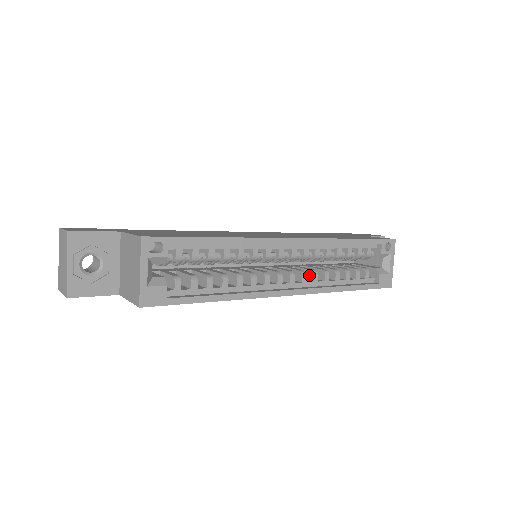
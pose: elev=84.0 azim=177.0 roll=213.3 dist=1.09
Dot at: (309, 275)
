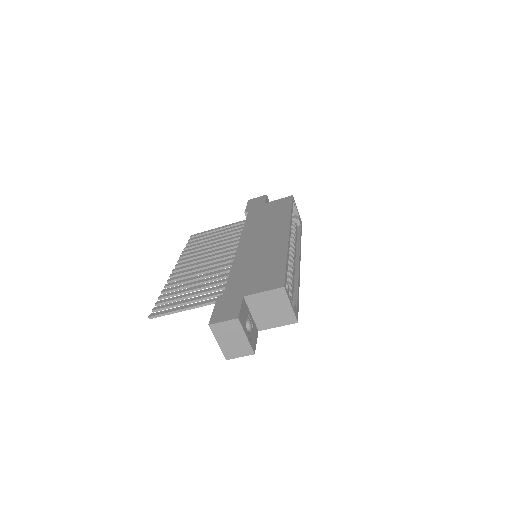
Dot at: occluded
